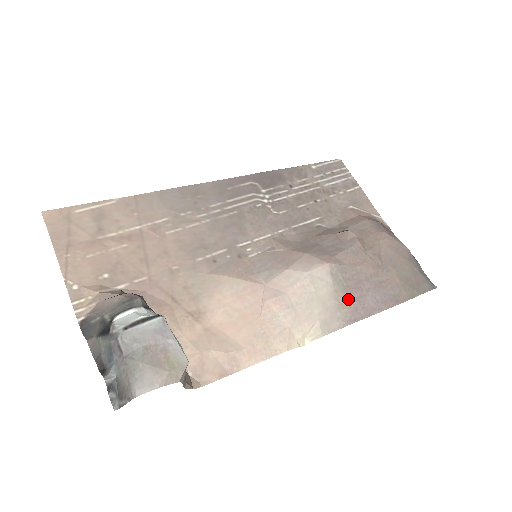
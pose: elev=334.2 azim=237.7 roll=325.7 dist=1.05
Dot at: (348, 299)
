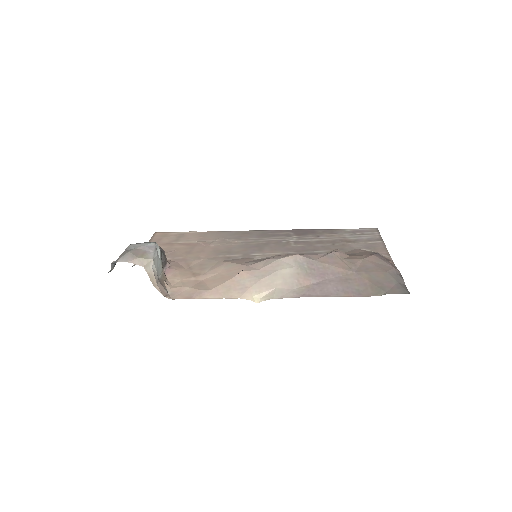
Dot at: (309, 282)
